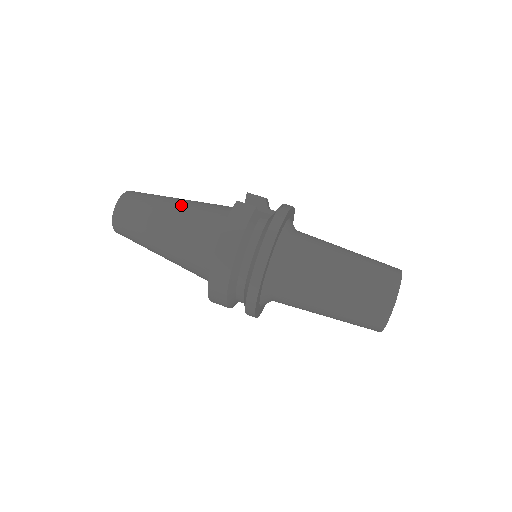
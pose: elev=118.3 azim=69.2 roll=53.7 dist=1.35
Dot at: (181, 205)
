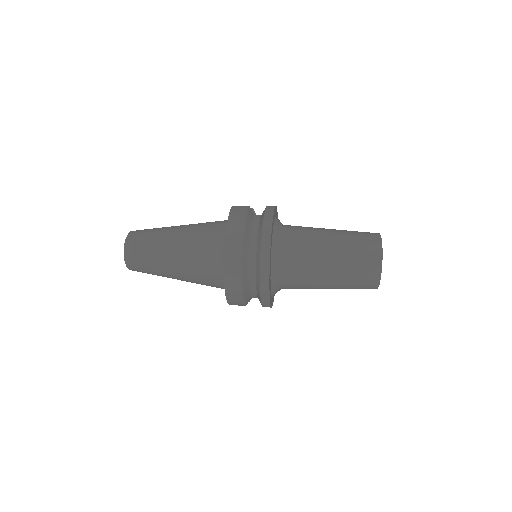
Dot at: (184, 226)
